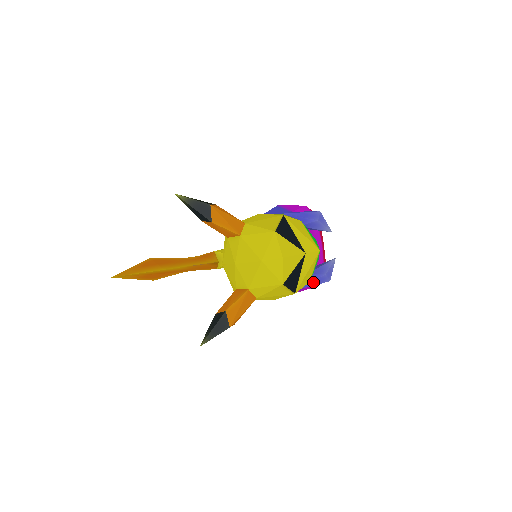
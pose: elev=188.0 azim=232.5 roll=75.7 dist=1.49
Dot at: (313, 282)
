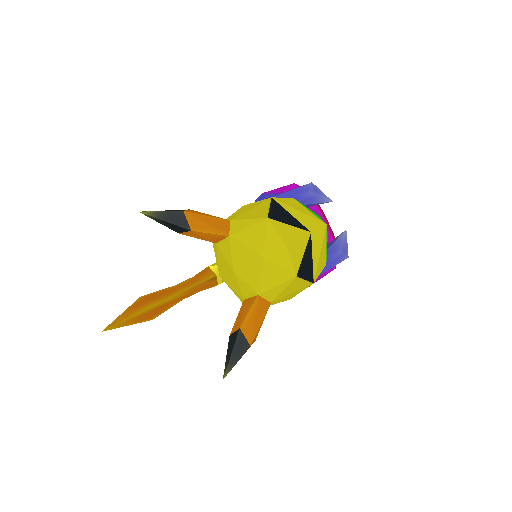
Dot at: (329, 264)
